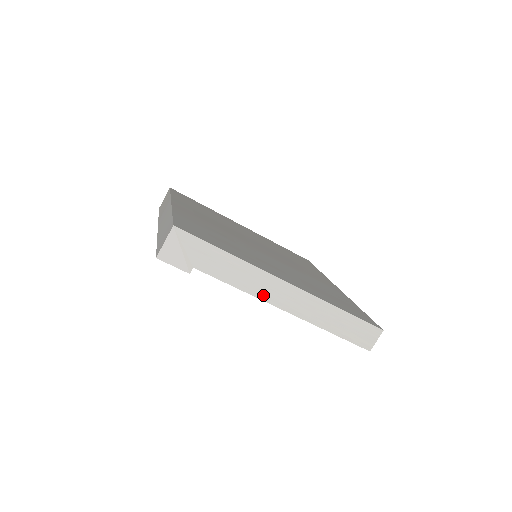
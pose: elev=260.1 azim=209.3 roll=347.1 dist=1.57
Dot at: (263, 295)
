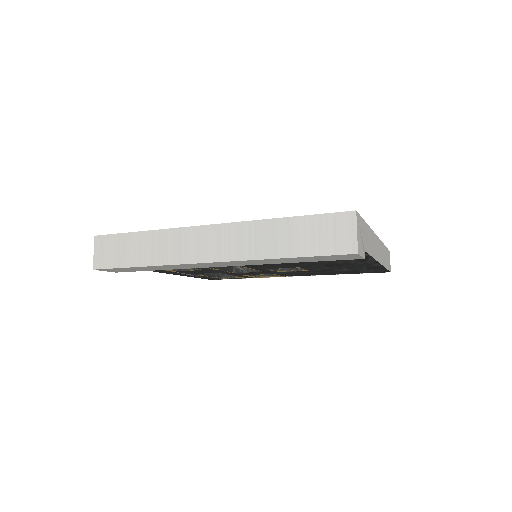
Dot at: (376, 255)
